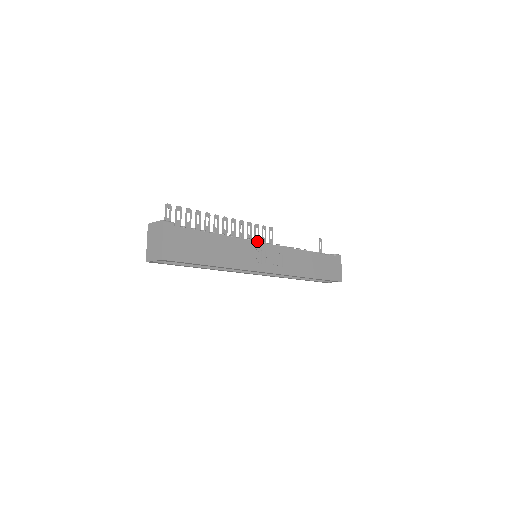
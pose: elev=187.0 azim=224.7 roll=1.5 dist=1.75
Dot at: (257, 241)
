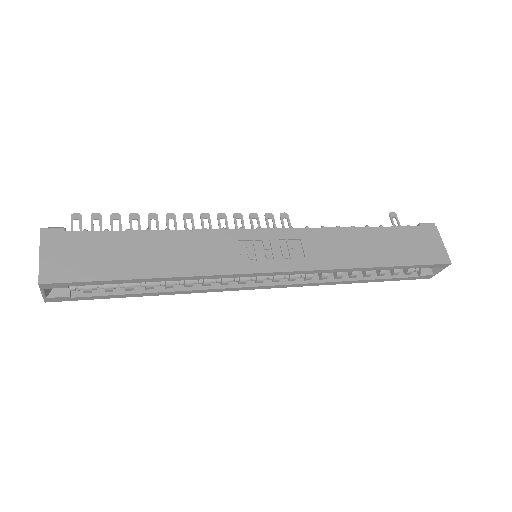
Dot at: (240, 229)
